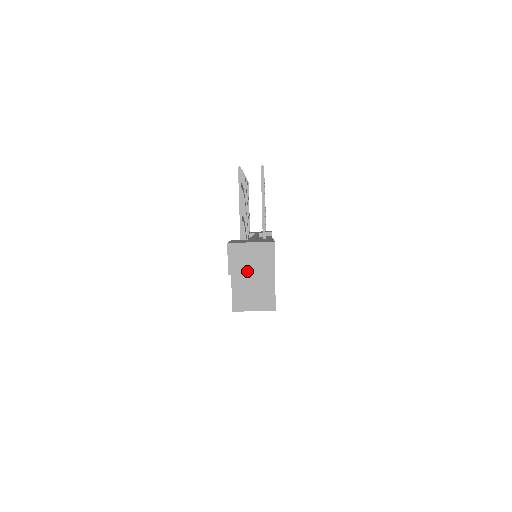
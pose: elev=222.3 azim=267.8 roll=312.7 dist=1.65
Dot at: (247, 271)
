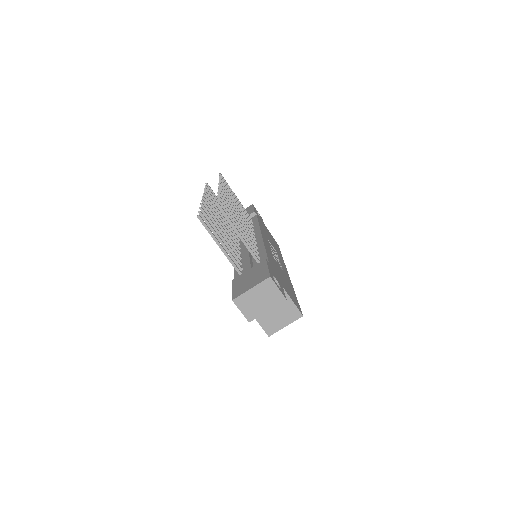
Dot at: (262, 311)
